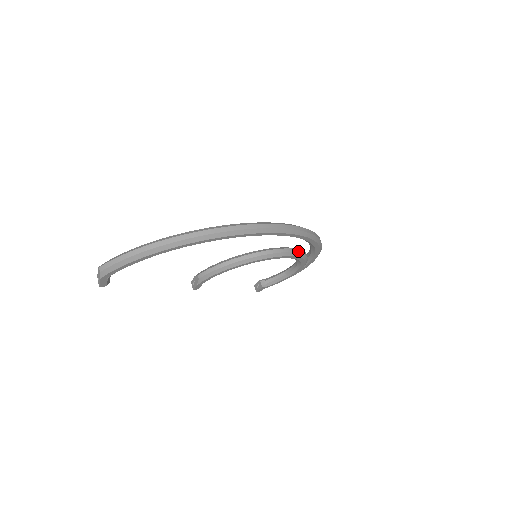
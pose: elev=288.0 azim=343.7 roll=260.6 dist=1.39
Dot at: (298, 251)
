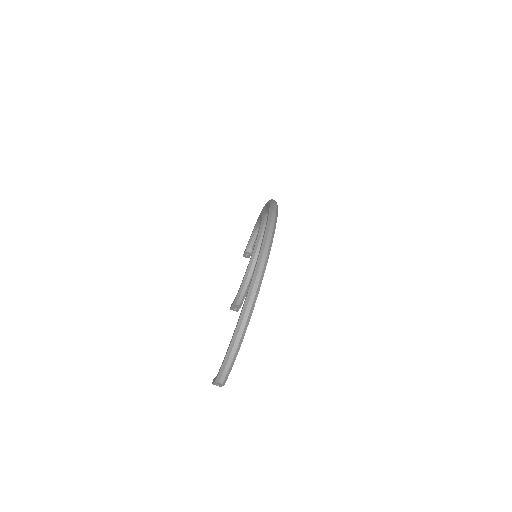
Dot at: (266, 220)
